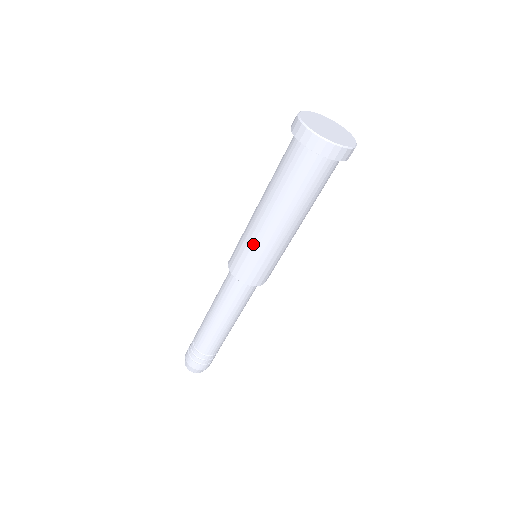
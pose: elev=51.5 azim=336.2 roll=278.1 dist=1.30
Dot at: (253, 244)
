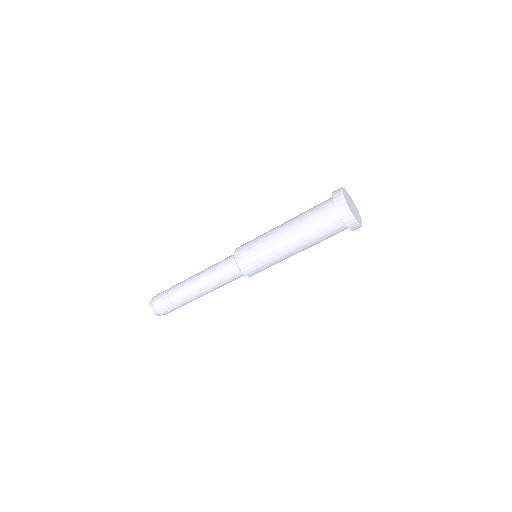
Dot at: (265, 250)
